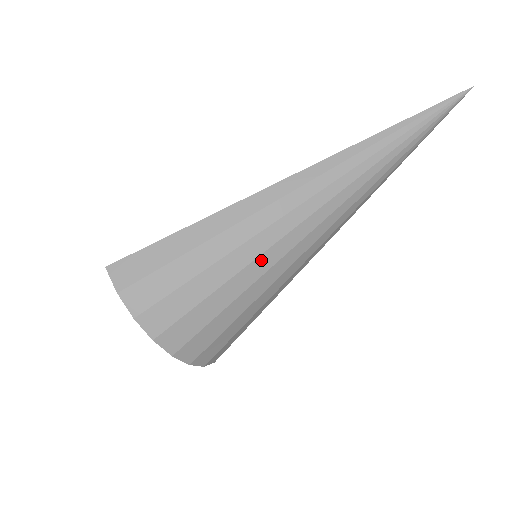
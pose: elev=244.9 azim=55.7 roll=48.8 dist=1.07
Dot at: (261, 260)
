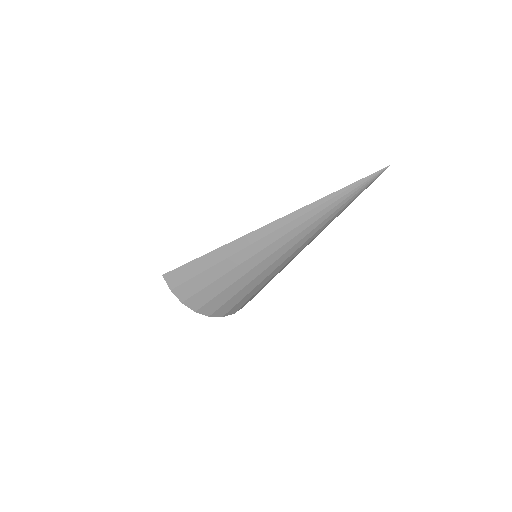
Dot at: (248, 275)
